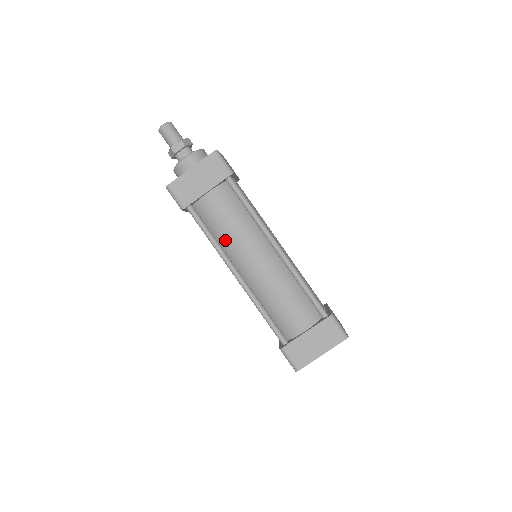
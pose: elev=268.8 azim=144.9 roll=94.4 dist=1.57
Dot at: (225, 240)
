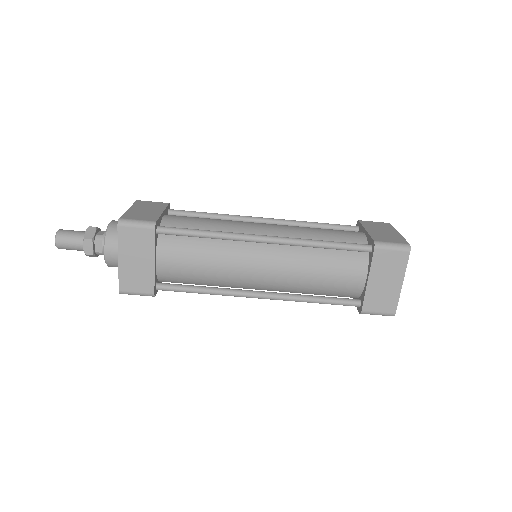
Dot at: (216, 280)
